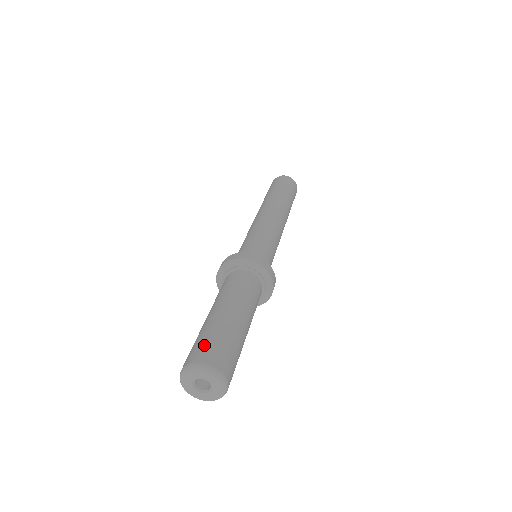
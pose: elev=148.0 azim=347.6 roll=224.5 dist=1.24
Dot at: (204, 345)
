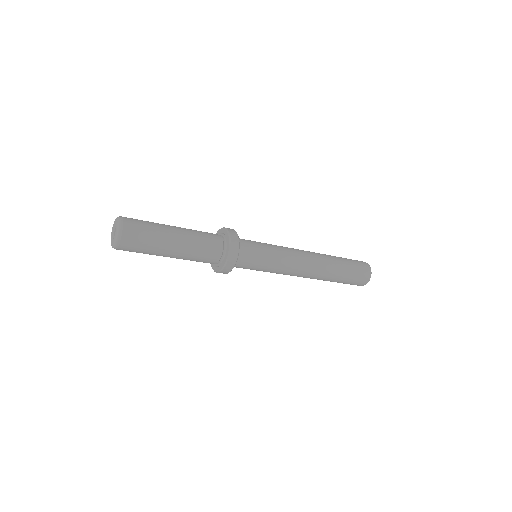
Dot at: occluded
